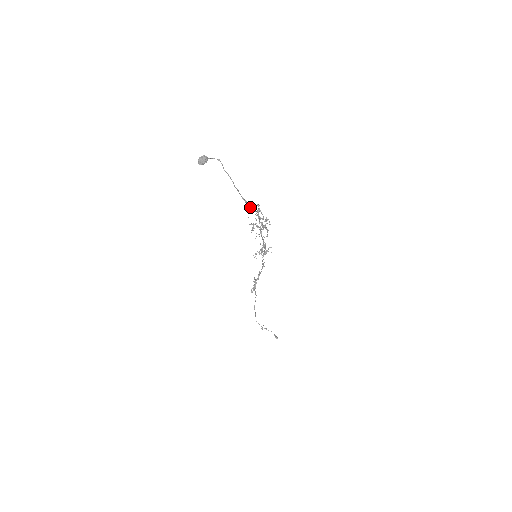
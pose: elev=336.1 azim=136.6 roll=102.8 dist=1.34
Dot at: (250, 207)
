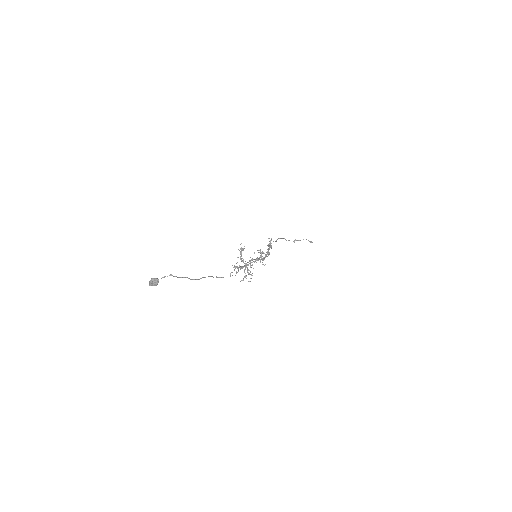
Dot at: (223, 277)
